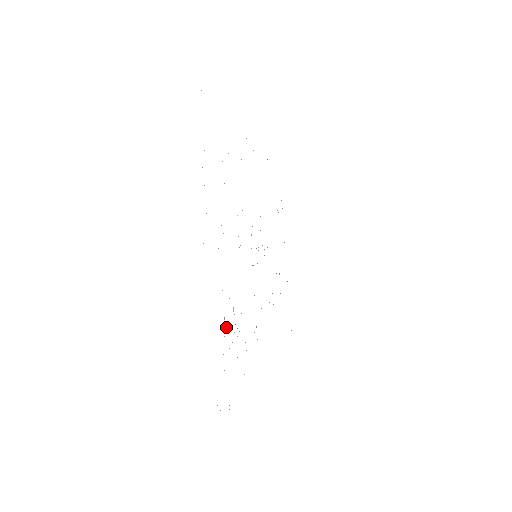
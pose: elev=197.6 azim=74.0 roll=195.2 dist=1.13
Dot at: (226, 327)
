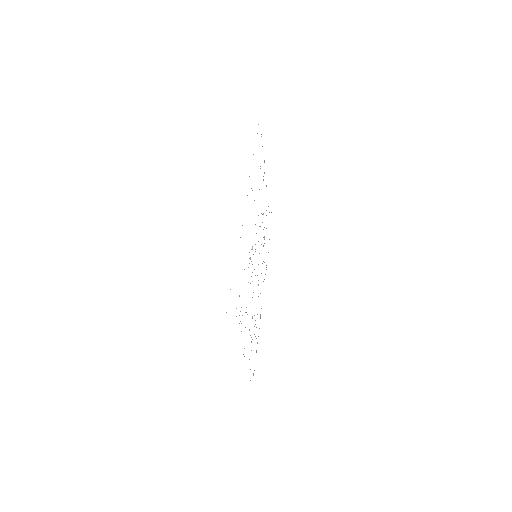
Dot at: occluded
